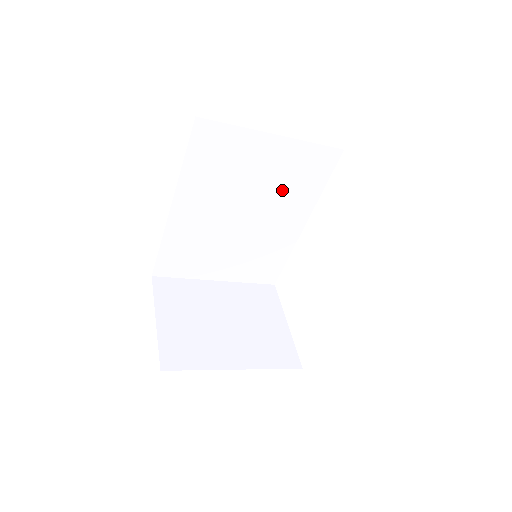
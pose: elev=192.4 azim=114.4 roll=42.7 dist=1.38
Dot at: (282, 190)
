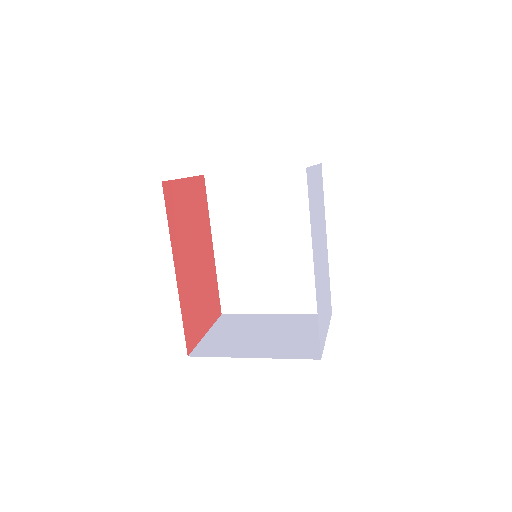
Dot at: (289, 213)
